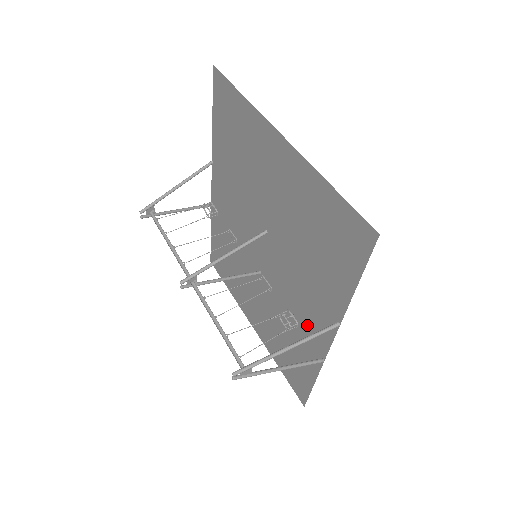
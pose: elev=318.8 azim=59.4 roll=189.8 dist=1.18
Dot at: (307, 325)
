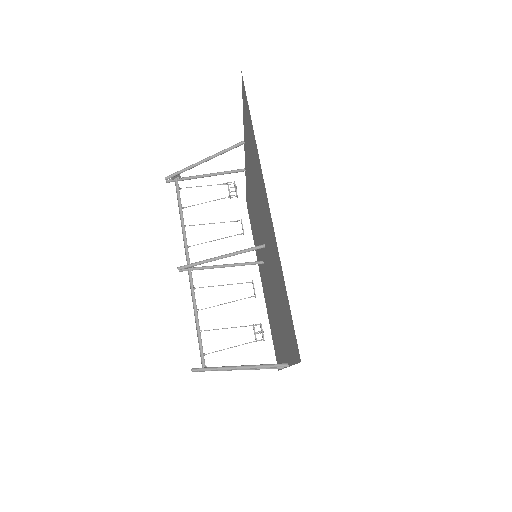
Dot at: occluded
